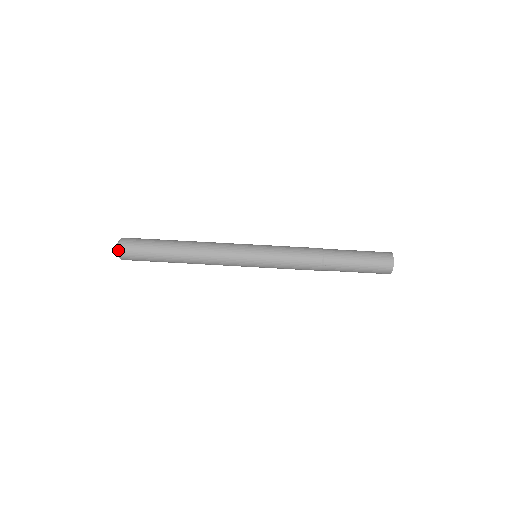
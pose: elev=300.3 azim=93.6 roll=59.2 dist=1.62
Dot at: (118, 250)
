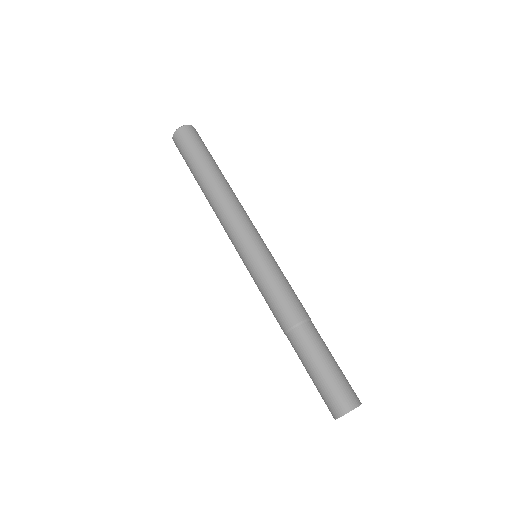
Dot at: (174, 133)
